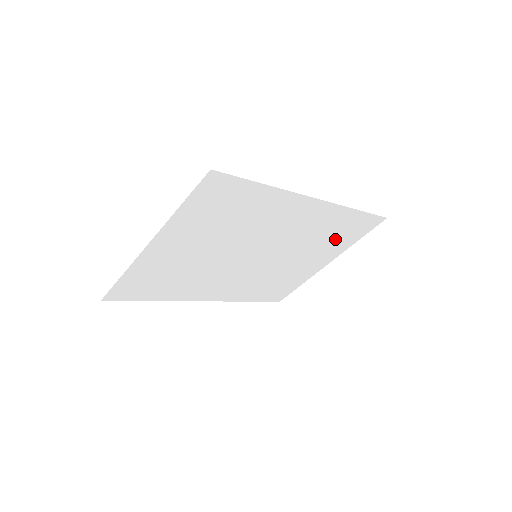
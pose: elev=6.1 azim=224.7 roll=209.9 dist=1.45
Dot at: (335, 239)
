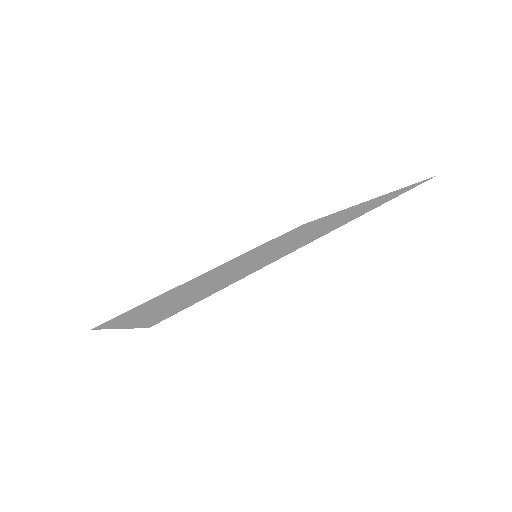
Dot at: (361, 207)
